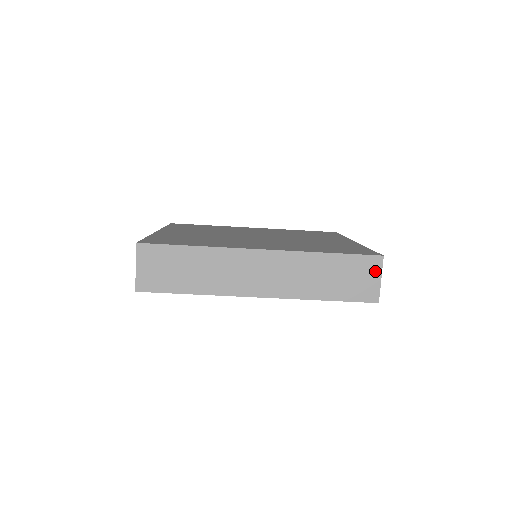
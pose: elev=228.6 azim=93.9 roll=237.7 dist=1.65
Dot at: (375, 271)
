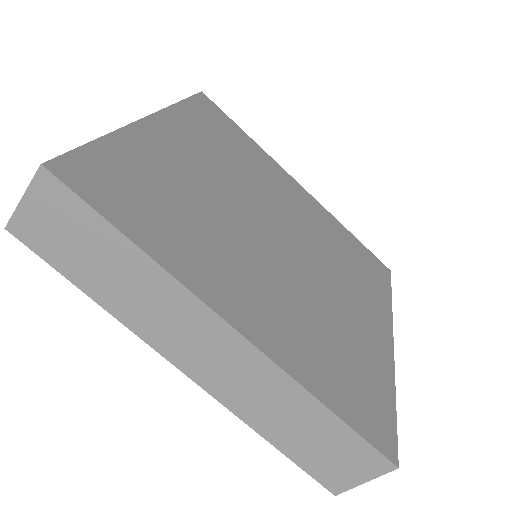
Dot at: (368, 470)
